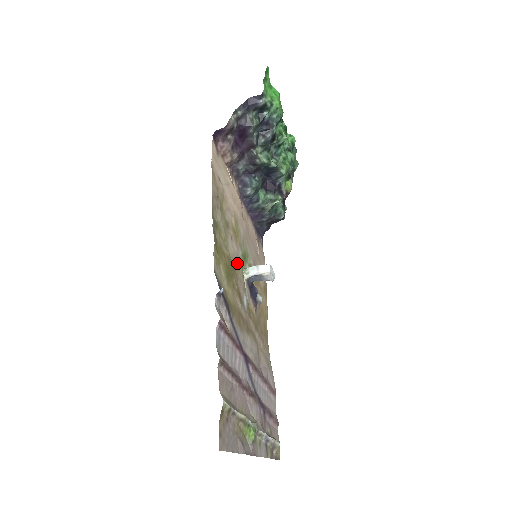
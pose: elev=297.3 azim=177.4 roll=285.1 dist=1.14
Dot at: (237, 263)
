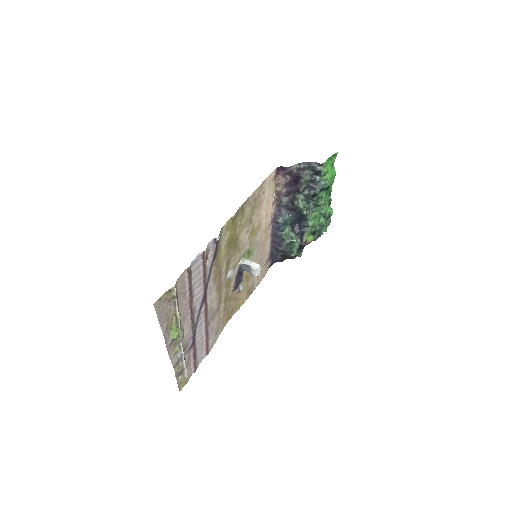
Dot at: (241, 248)
